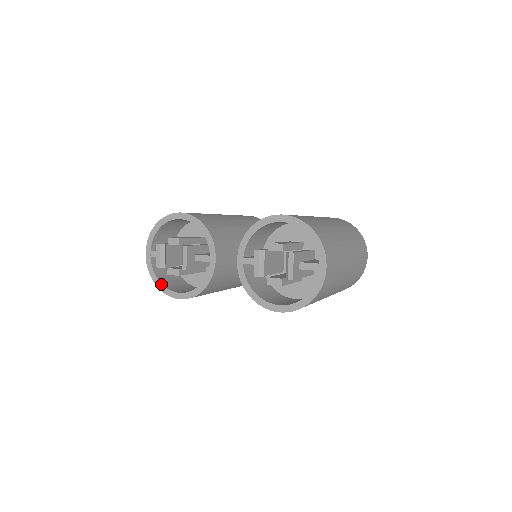
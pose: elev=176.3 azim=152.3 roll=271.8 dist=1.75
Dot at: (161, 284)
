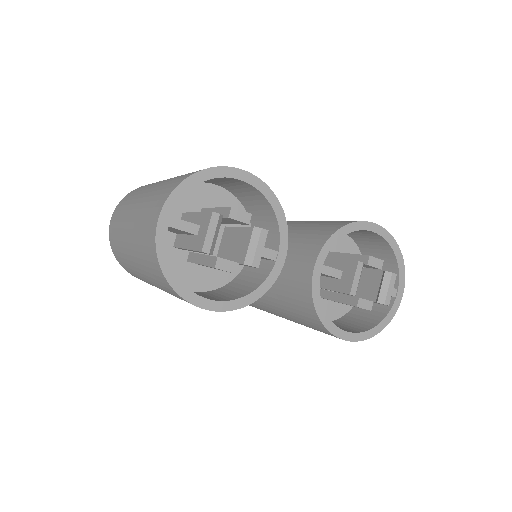
Dot at: (179, 280)
